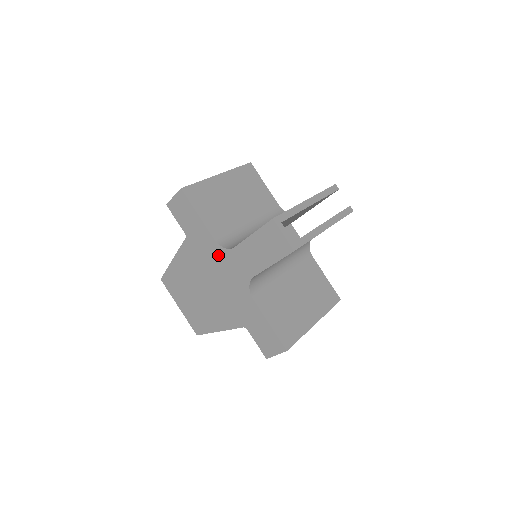
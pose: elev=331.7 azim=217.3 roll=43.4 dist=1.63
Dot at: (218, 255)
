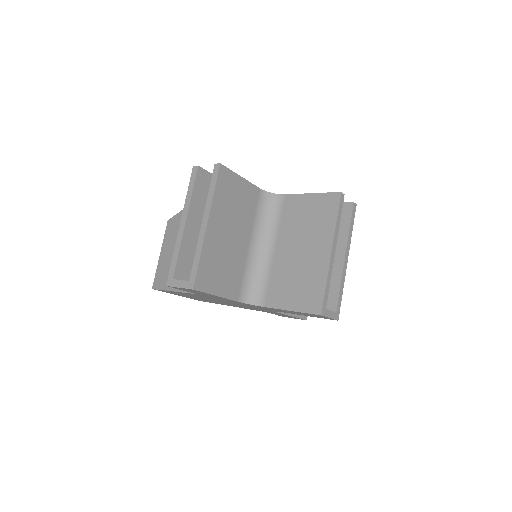
Dot at: (241, 303)
